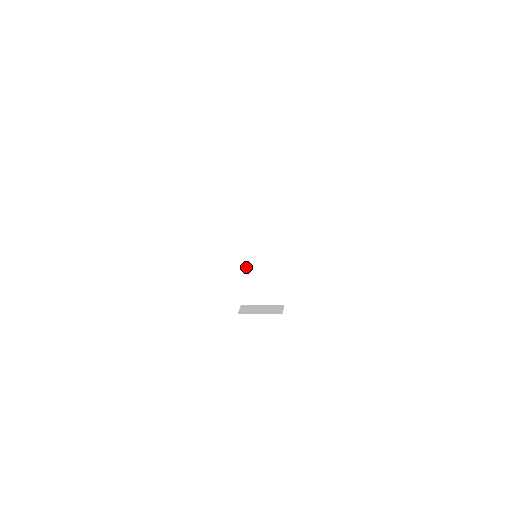
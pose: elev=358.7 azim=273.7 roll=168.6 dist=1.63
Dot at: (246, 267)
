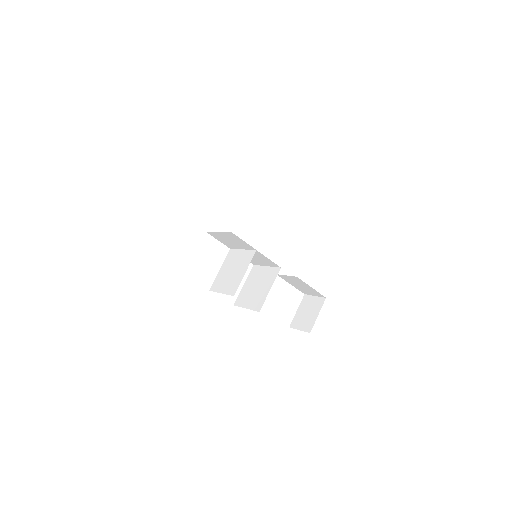
Dot at: (232, 252)
